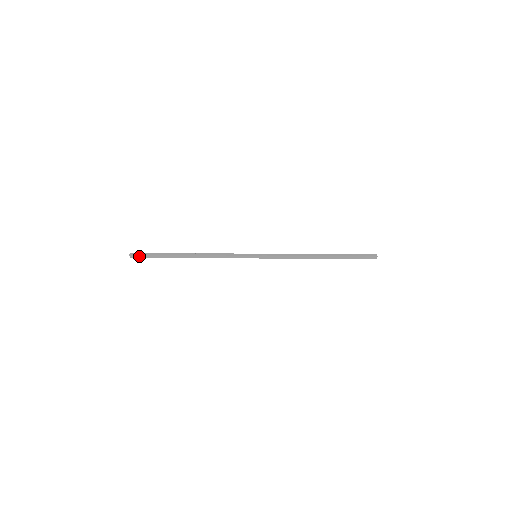
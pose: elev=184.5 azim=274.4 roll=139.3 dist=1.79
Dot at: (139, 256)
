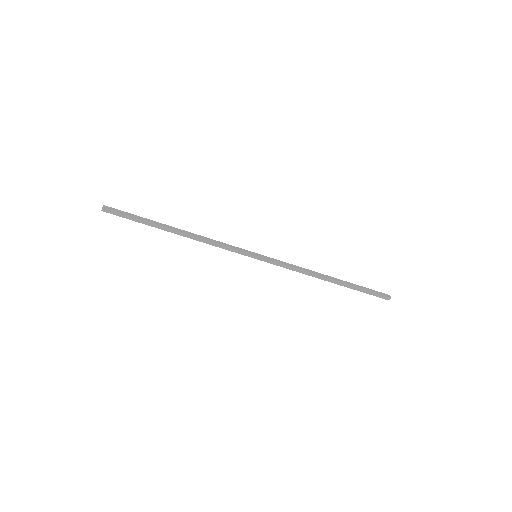
Dot at: (115, 210)
